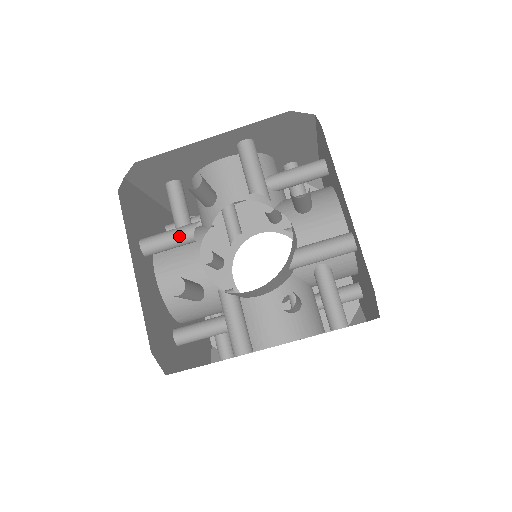
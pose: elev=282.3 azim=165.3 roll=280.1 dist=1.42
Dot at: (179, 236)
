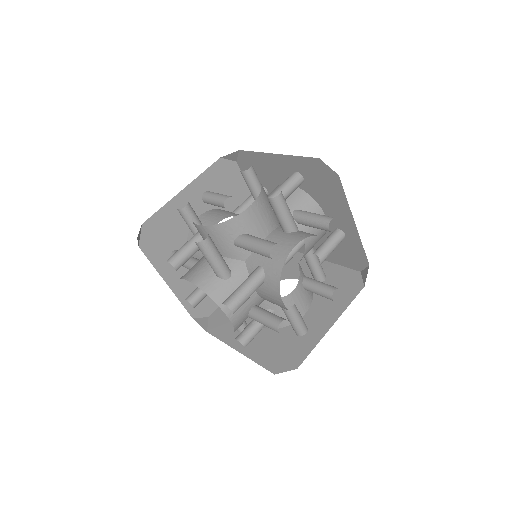
Dot at: (187, 268)
